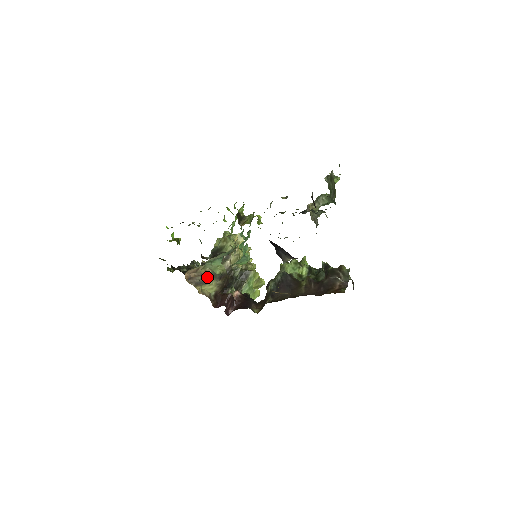
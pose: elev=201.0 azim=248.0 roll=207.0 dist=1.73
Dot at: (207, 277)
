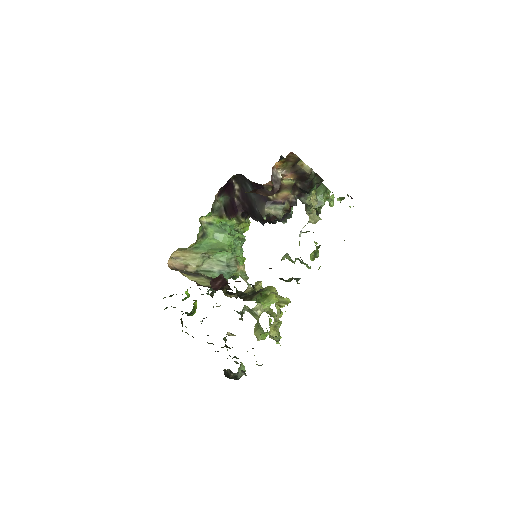
Dot at: (198, 274)
